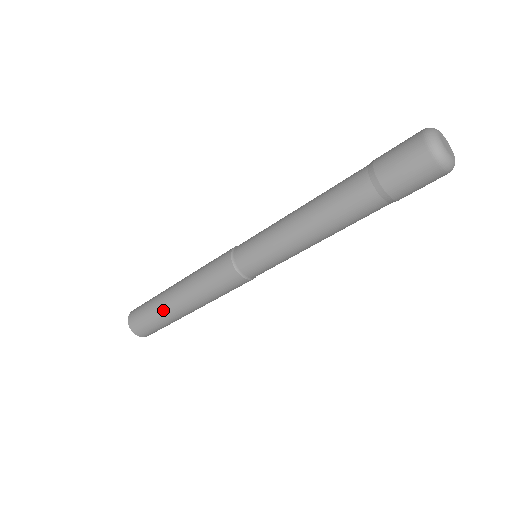
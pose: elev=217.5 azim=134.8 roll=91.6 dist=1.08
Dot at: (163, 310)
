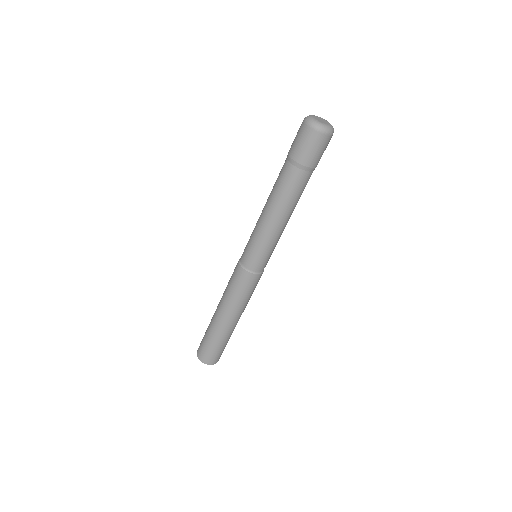
Dot at: (221, 334)
